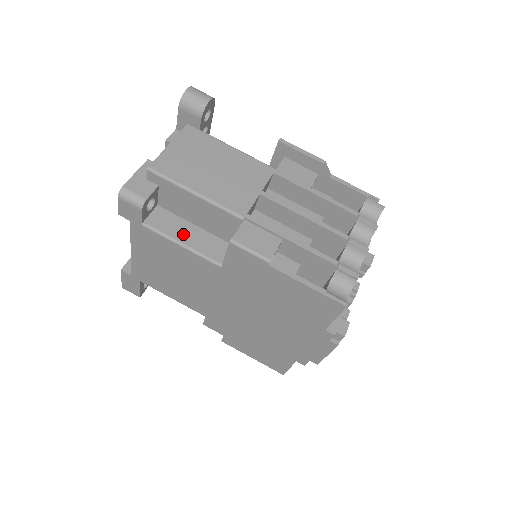
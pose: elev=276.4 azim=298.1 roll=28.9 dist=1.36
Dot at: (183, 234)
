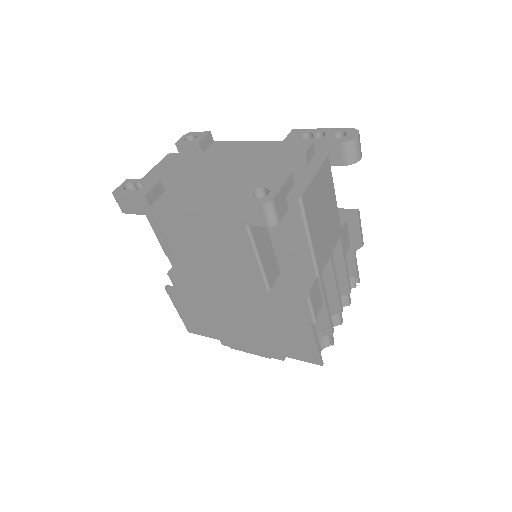
Dot at: (263, 249)
